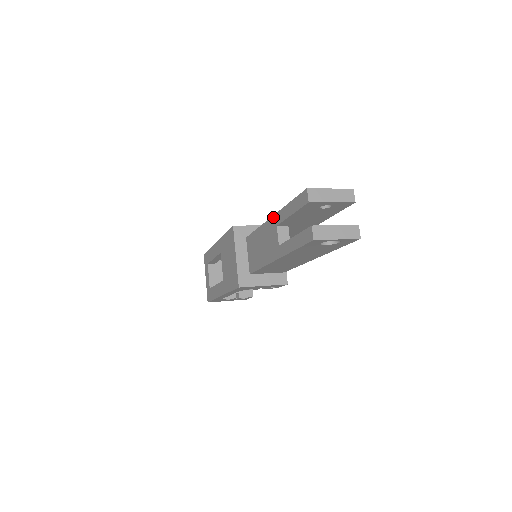
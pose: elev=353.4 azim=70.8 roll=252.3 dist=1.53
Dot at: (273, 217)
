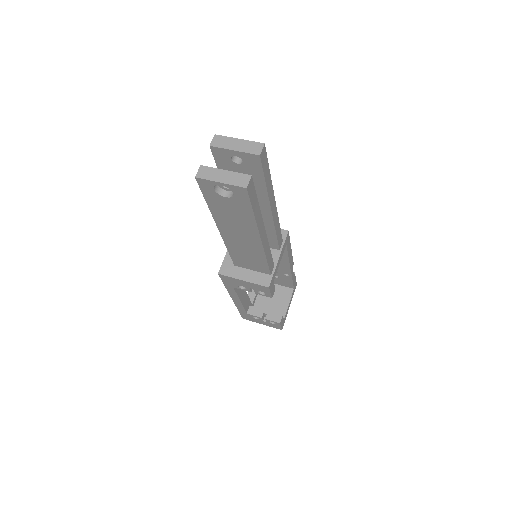
Dot at: occluded
